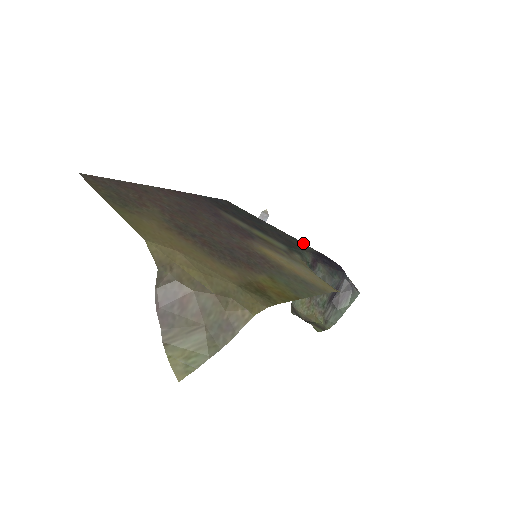
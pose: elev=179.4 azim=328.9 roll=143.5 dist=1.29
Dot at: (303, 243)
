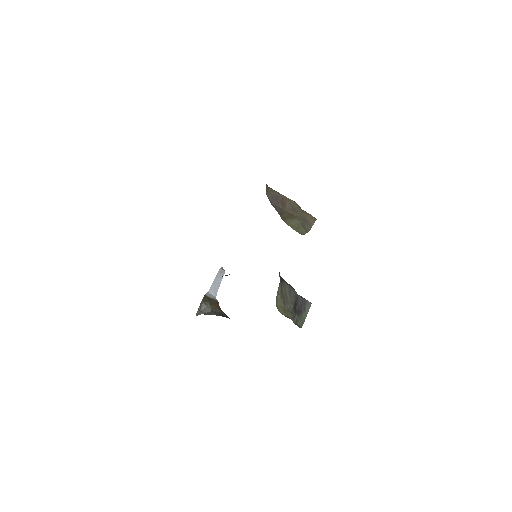
Dot at: occluded
